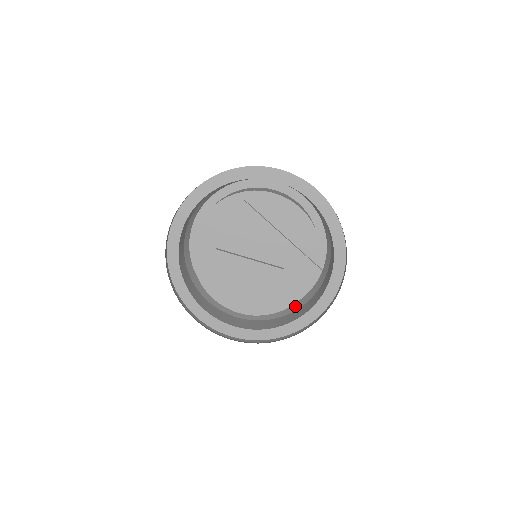
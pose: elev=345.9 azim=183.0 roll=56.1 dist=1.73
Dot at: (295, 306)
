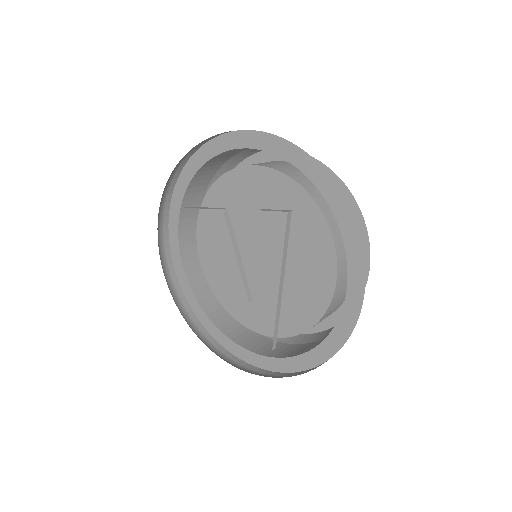
Dot at: occluded
